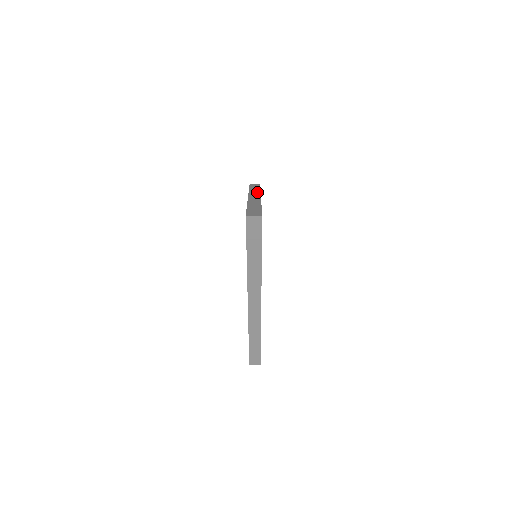
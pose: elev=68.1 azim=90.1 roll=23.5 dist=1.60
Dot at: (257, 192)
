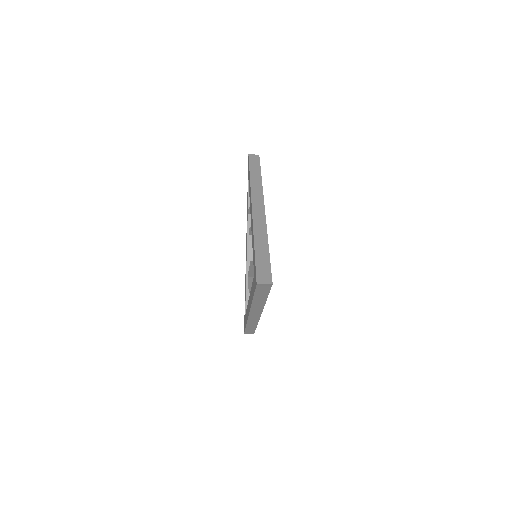
Dot at: (260, 192)
